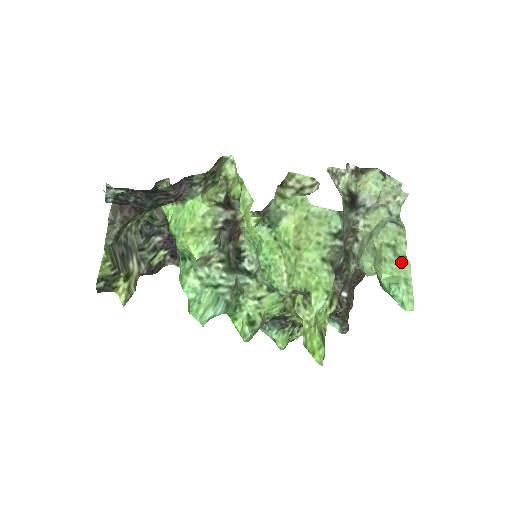
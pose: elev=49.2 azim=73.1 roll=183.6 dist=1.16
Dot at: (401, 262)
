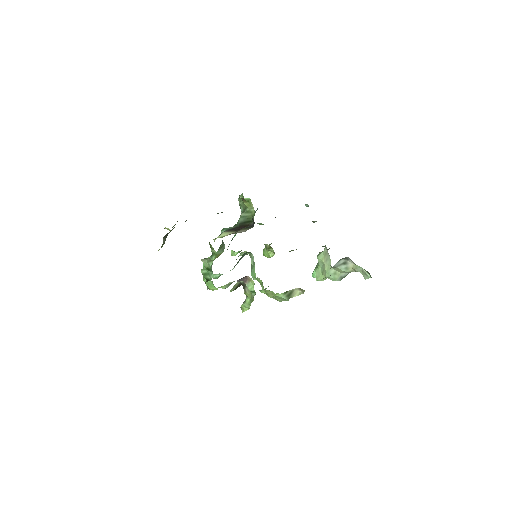
Dot at: occluded
